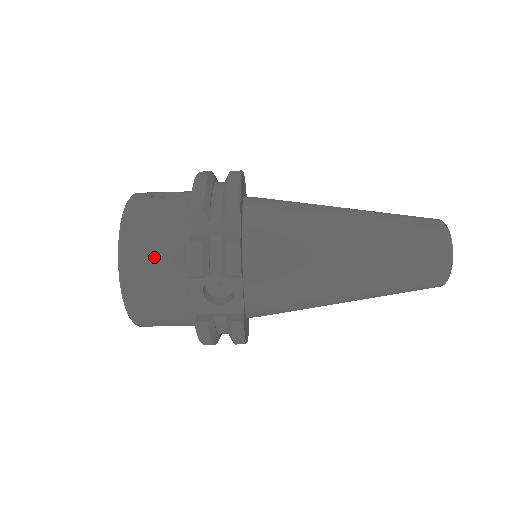
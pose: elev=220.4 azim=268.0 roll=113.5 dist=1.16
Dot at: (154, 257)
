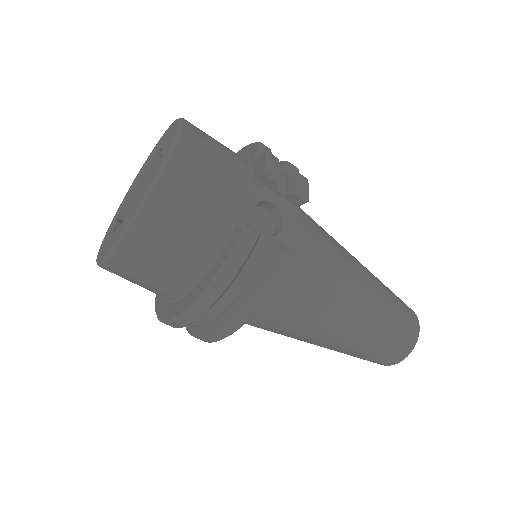
Dot at: (217, 151)
